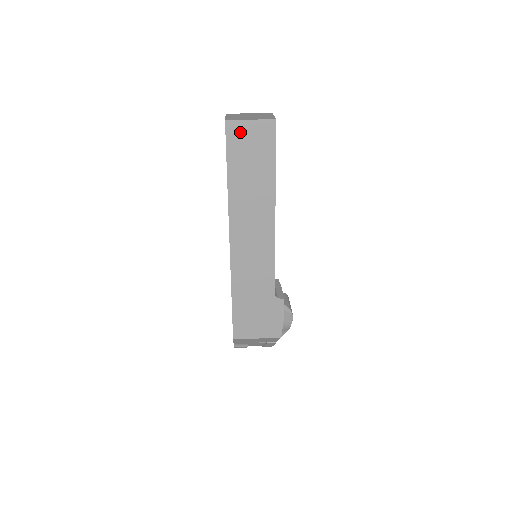
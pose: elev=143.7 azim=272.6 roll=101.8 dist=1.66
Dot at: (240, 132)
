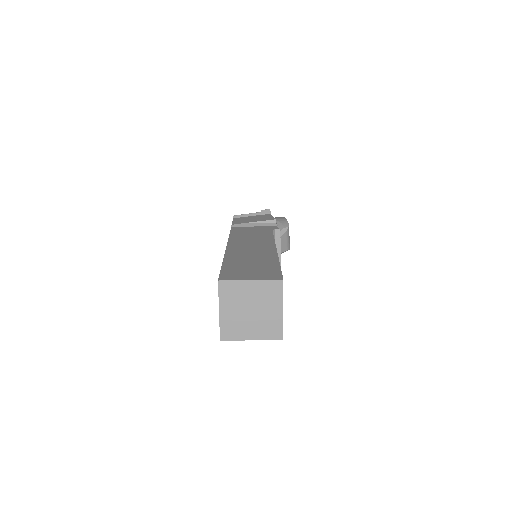
Dot at: occluded
